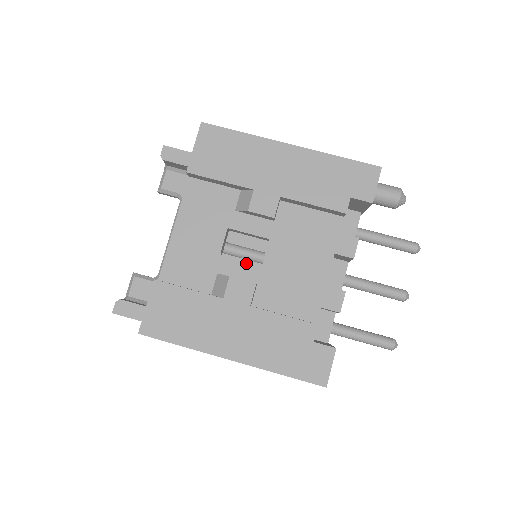
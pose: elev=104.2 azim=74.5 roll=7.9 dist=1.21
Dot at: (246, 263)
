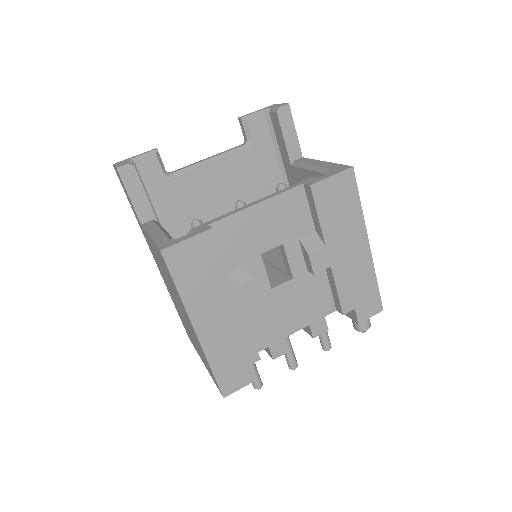
Dot at: (266, 277)
